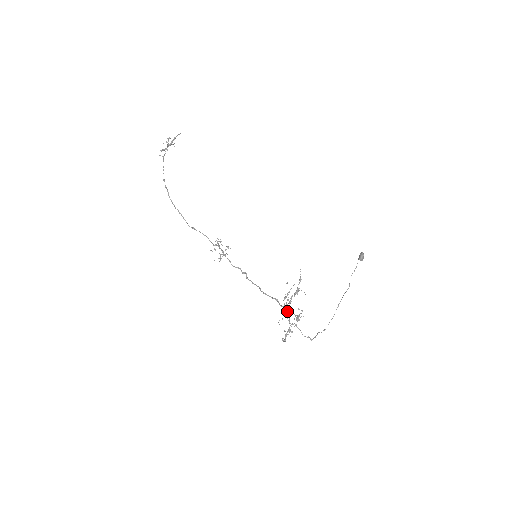
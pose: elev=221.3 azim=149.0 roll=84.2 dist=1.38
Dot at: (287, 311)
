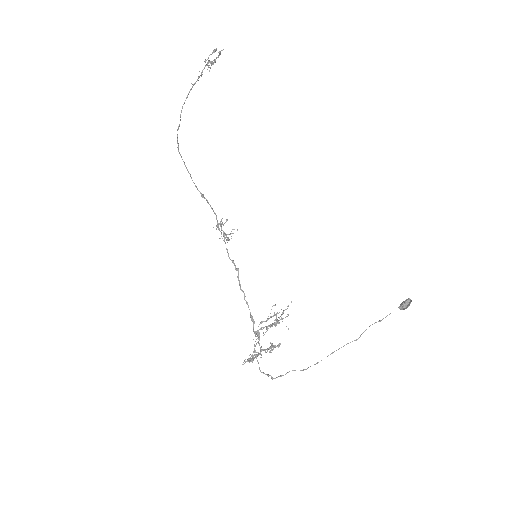
Dot at: (257, 338)
